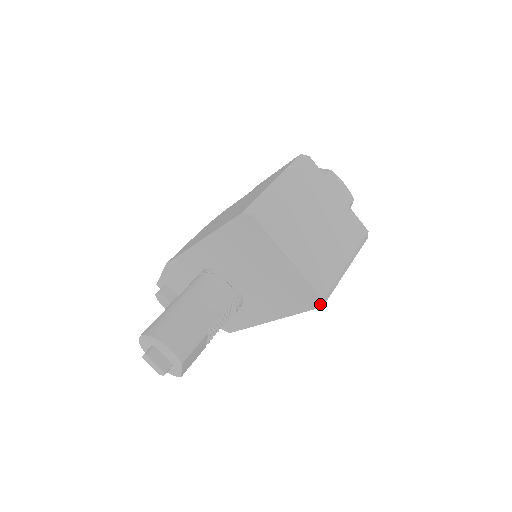
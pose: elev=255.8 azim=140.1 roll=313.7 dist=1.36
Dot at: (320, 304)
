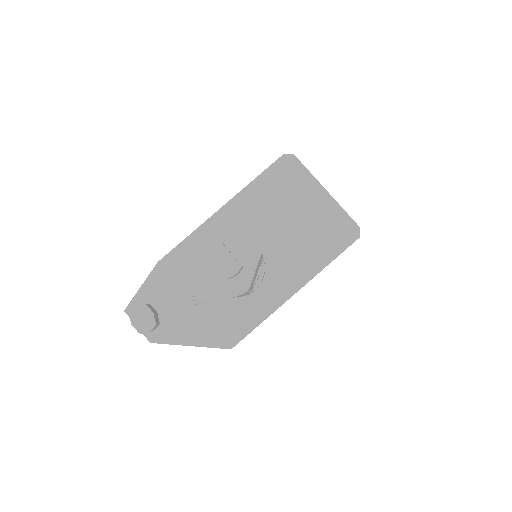
Dot at: (357, 235)
